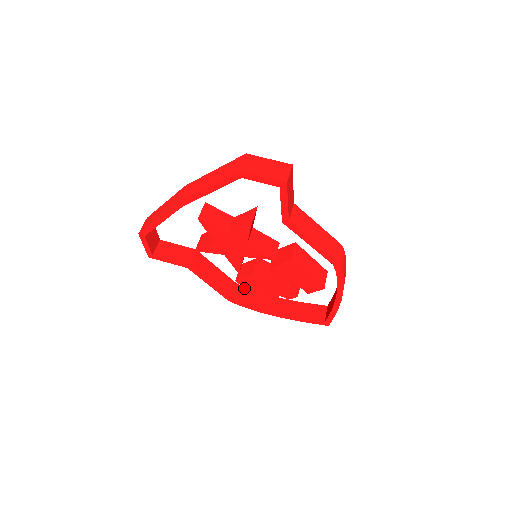
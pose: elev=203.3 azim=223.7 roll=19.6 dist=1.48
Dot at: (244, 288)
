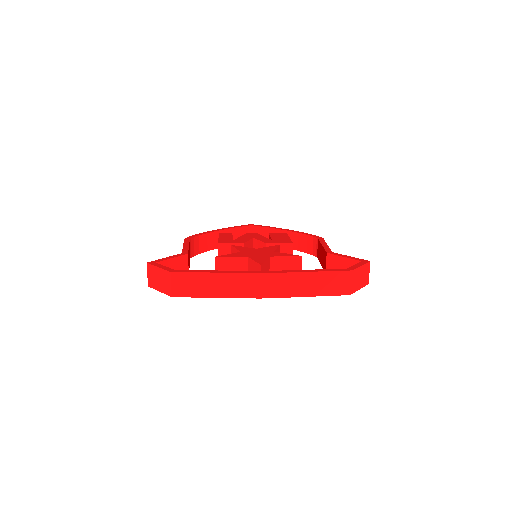
Dot at: (194, 239)
